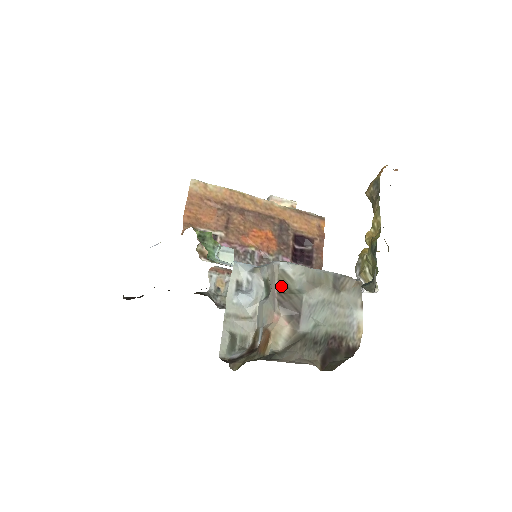
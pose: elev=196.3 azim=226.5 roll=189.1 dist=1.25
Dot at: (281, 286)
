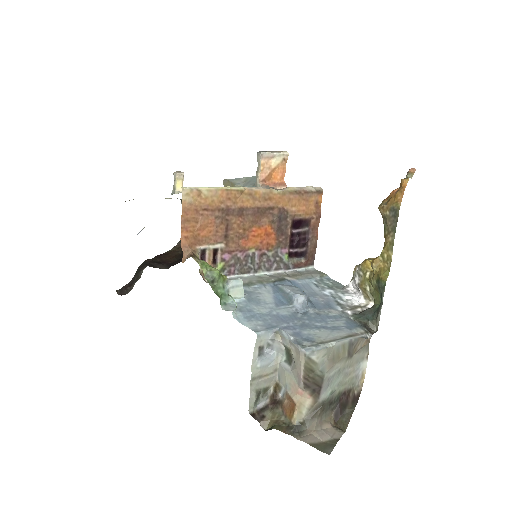
Dot at: (307, 371)
